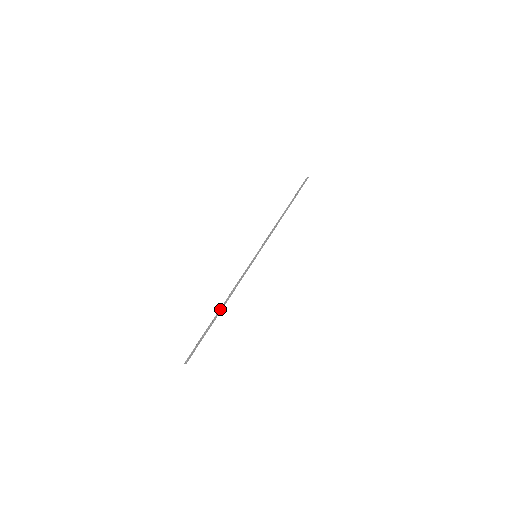
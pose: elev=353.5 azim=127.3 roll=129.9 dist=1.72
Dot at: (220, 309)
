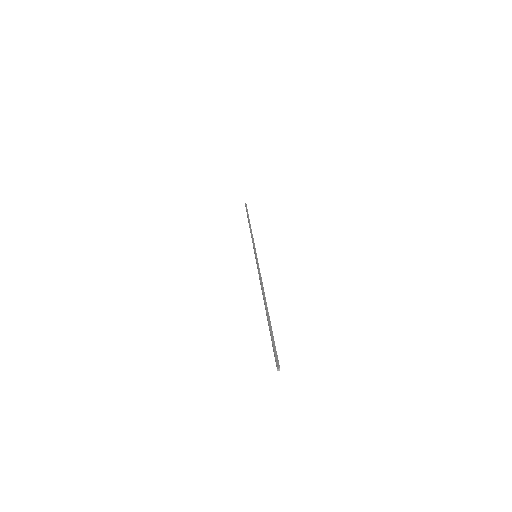
Dot at: (266, 303)
